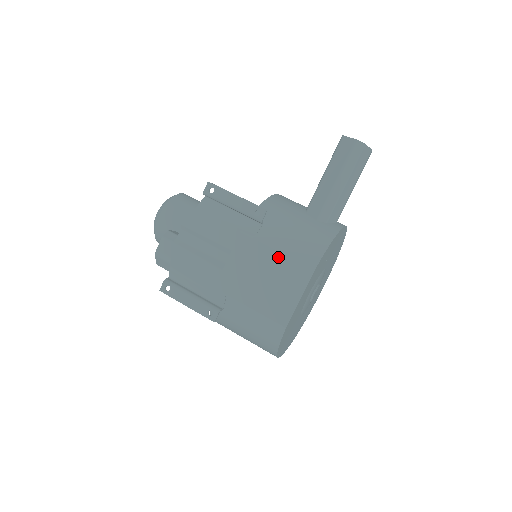
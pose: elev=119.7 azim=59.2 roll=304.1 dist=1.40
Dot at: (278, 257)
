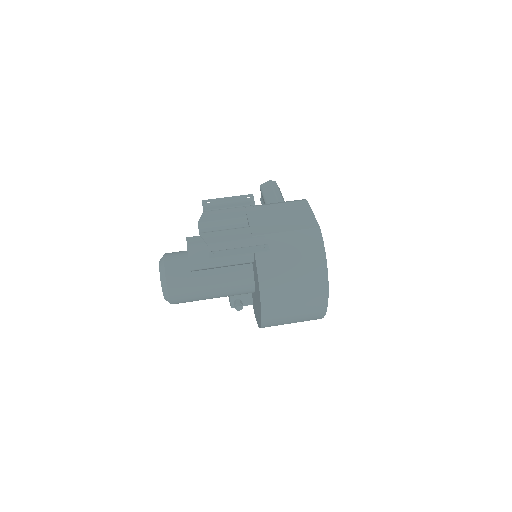
Dot at: (280, 205)
